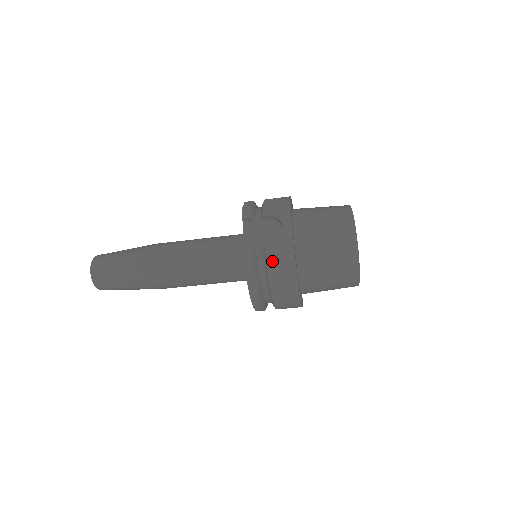
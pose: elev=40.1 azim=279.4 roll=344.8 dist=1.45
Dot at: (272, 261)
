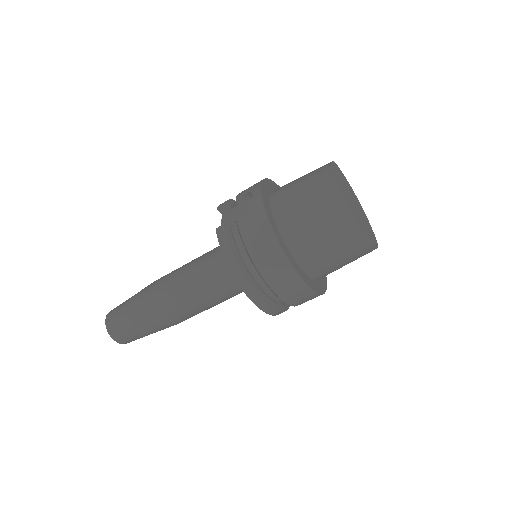
Dot at: (246, 231)
